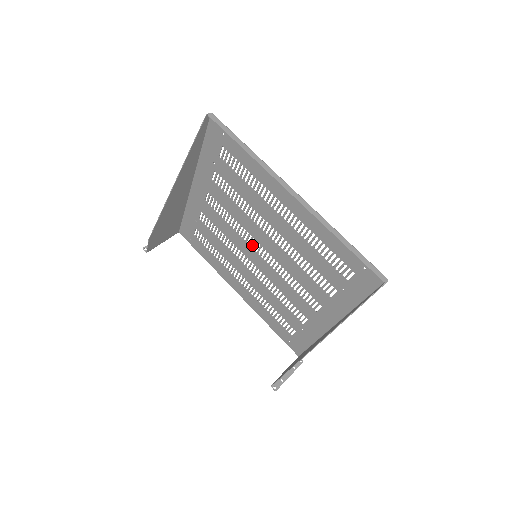
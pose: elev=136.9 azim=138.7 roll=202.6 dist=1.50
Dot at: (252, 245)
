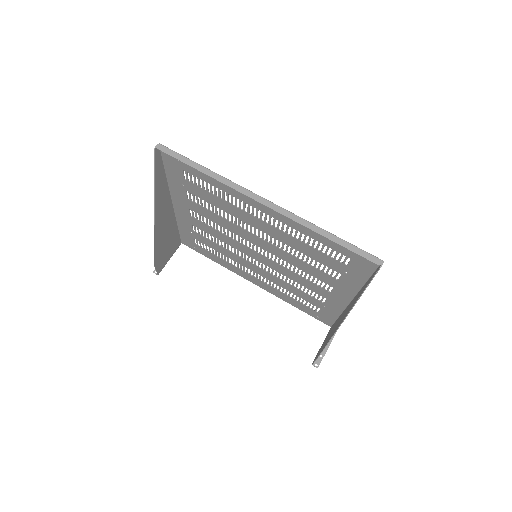
Dot at: (249, 246)
